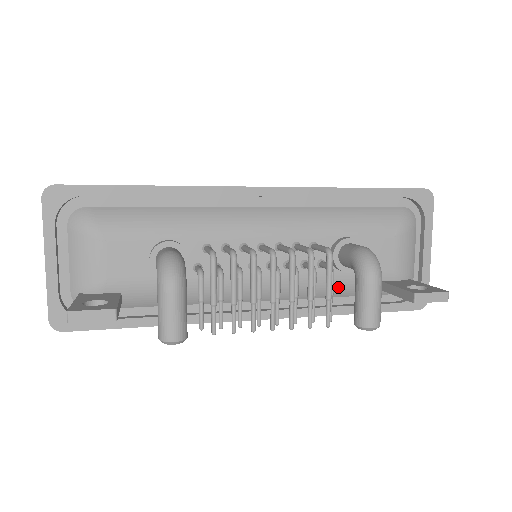
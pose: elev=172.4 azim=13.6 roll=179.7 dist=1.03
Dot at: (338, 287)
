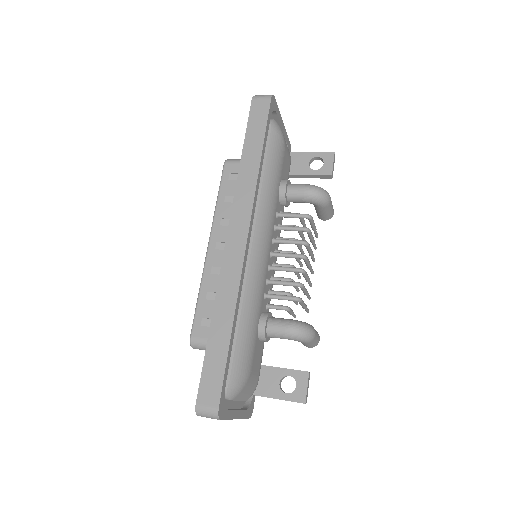
Dot at: occluded
